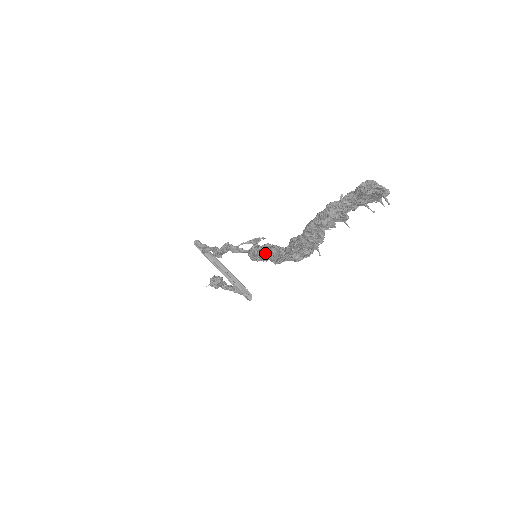
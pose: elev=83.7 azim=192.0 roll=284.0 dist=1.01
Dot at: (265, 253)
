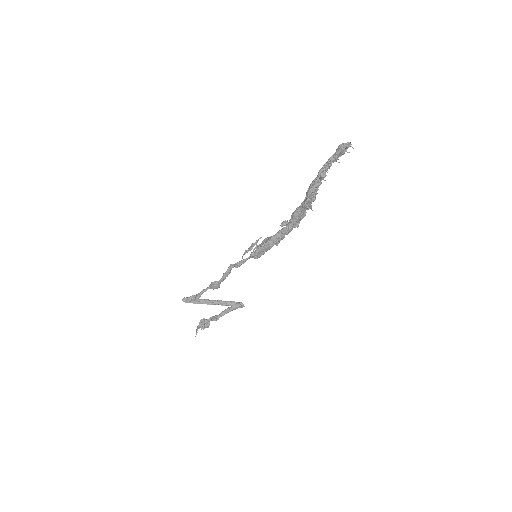
Dot at: (272, 241)
